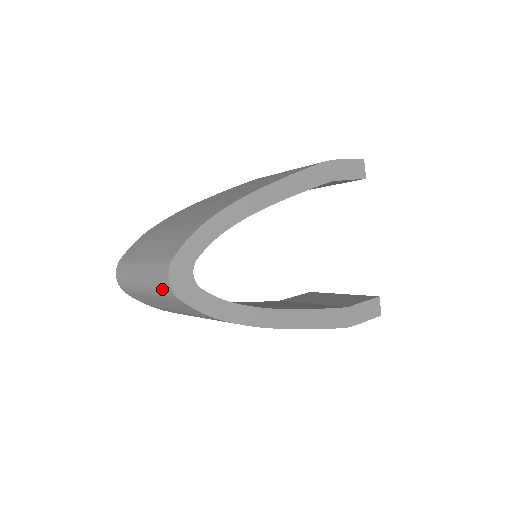
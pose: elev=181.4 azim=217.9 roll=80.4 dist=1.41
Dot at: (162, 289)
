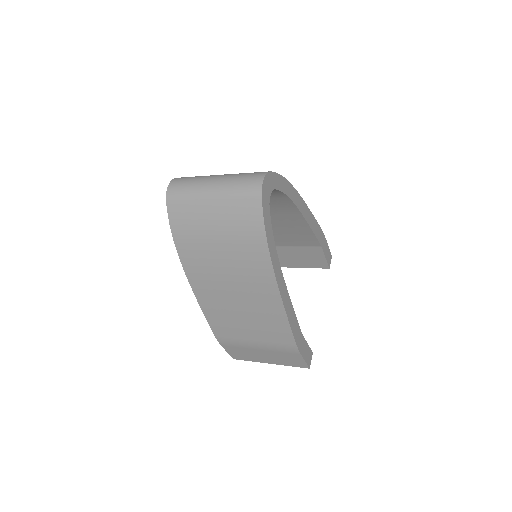
Dot at: (246, 186)
